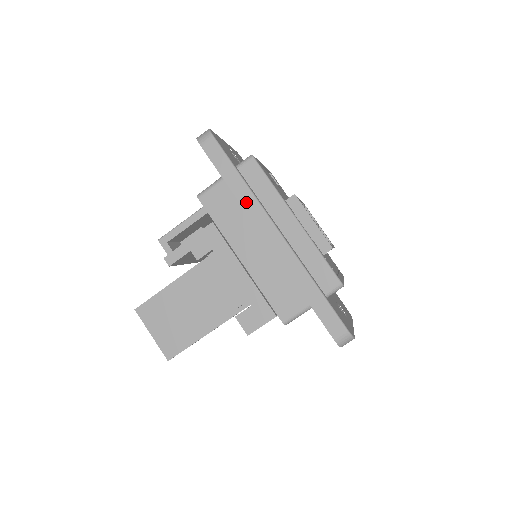
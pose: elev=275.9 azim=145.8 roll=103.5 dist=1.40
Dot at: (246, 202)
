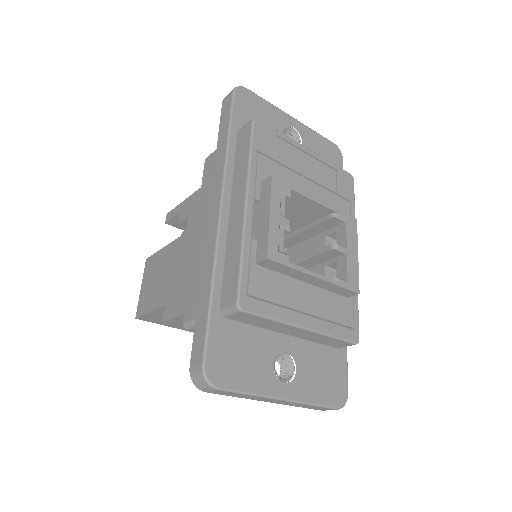
Dot at: (218, 168)
